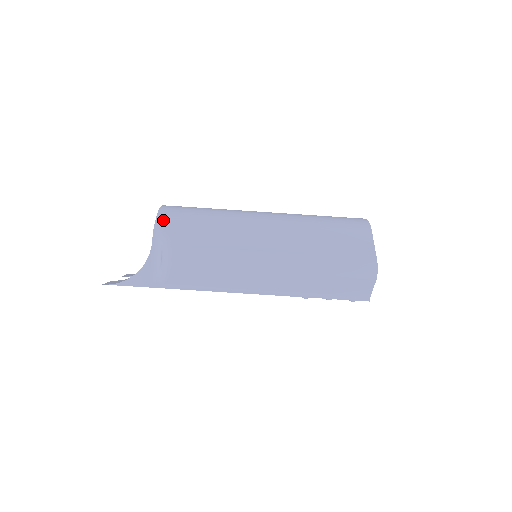
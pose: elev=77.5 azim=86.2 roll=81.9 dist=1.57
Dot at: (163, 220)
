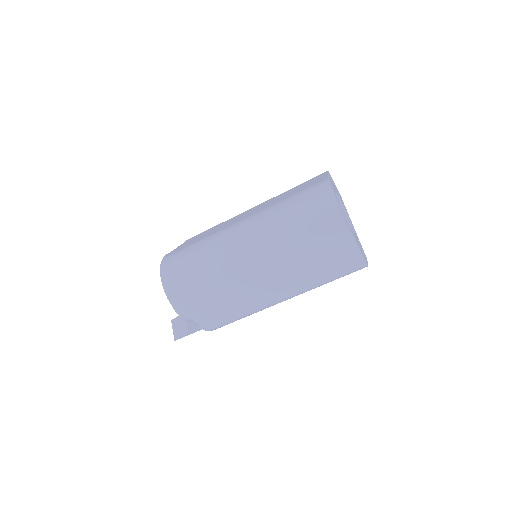
Dot at: (178, 305)
